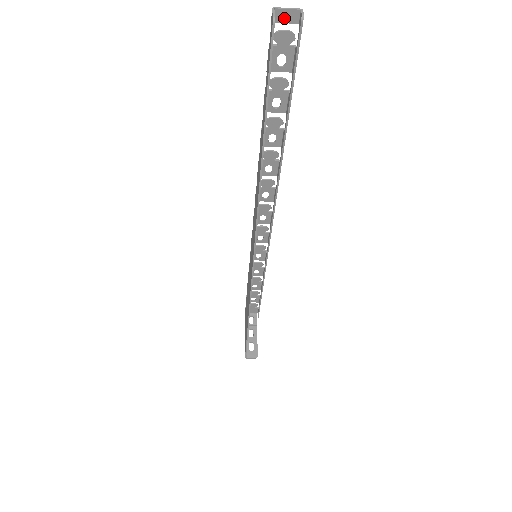
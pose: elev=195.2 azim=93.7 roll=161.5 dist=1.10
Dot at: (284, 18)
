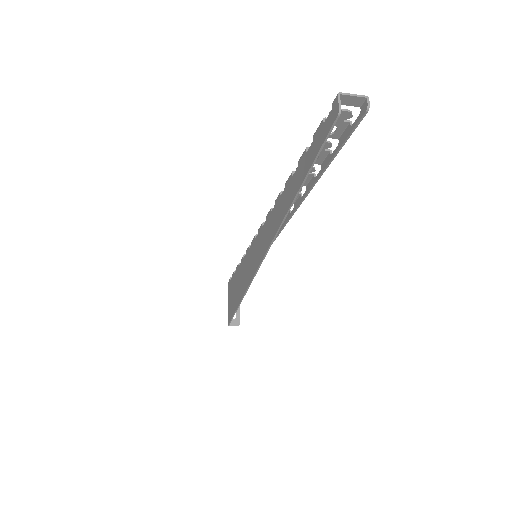
Dot at: (347, 102)
